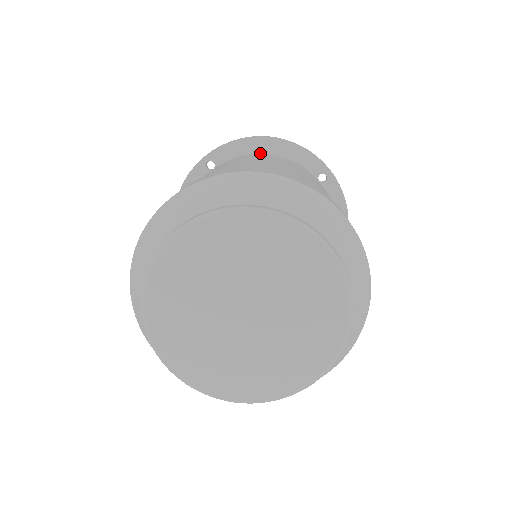
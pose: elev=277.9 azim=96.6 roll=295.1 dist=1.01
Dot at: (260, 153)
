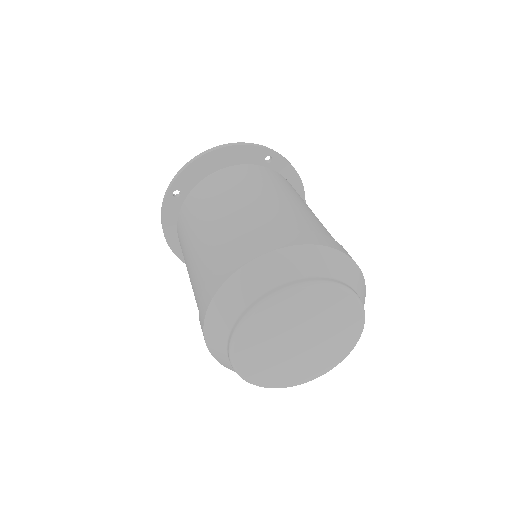
Dot at: (212, 166)
